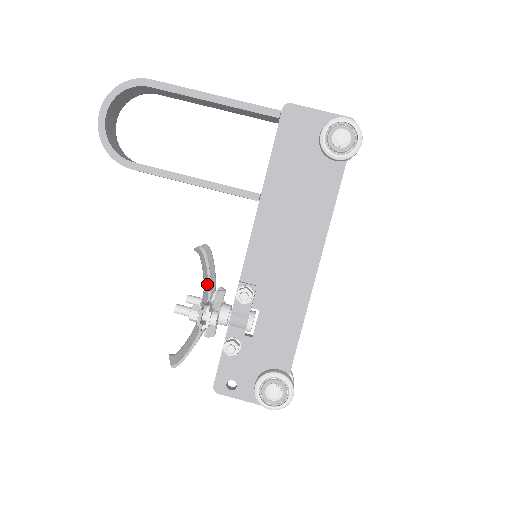
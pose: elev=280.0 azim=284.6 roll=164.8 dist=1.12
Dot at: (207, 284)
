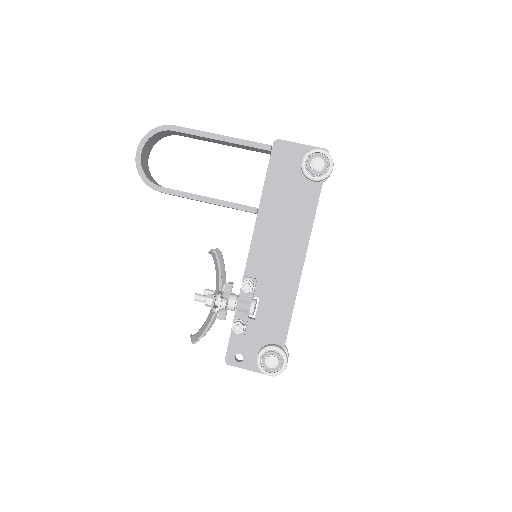
Dot at: (219, 278)
